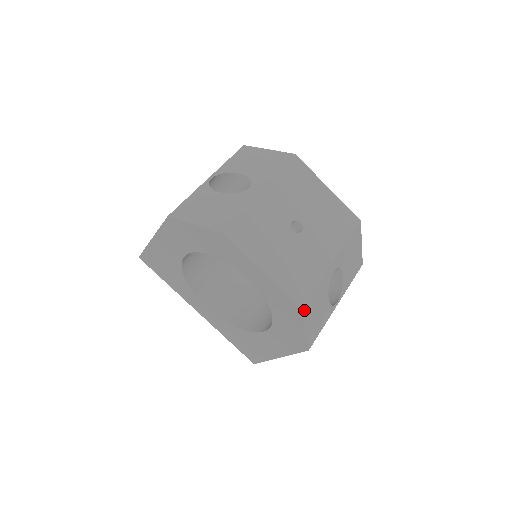
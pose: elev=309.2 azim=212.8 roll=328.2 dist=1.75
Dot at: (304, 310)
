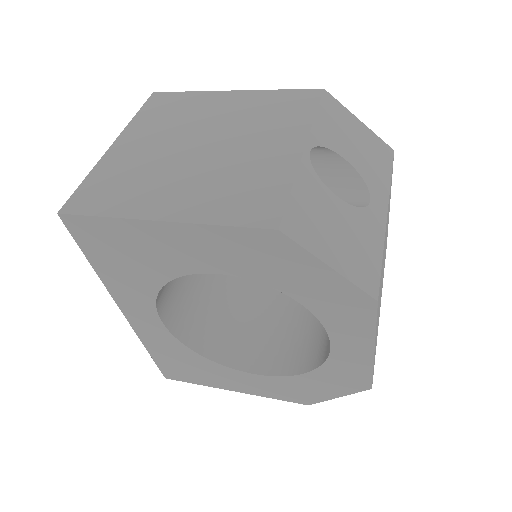
Dot at: occluded
